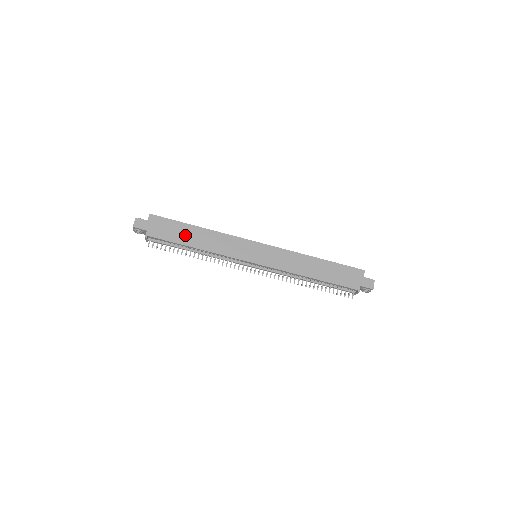
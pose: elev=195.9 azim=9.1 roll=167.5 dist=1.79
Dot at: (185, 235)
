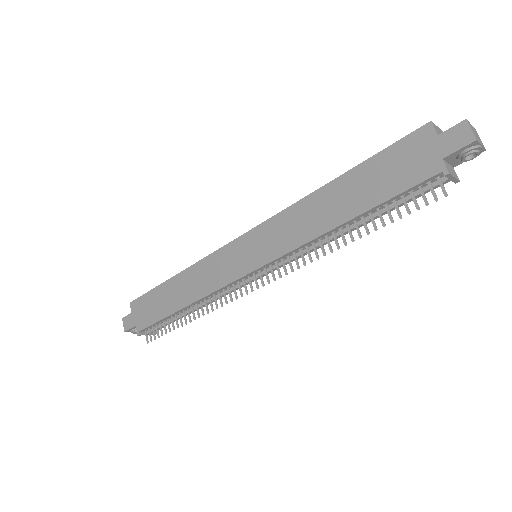
Dot at: (166, 300)
